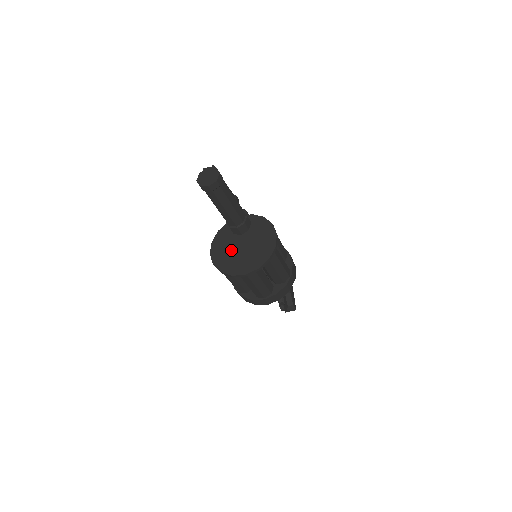
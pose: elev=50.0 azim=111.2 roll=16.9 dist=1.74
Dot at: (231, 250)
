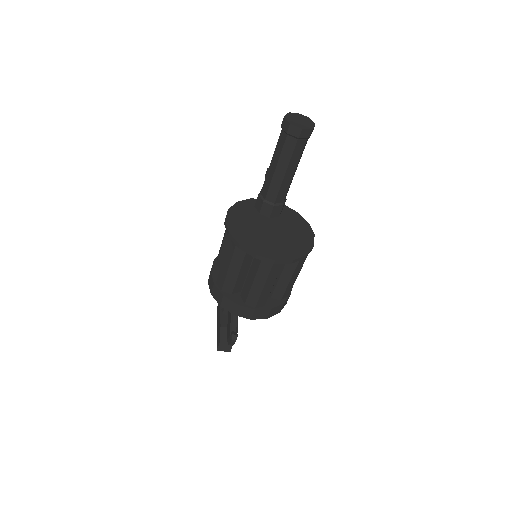
Dot at: (255, 227)
